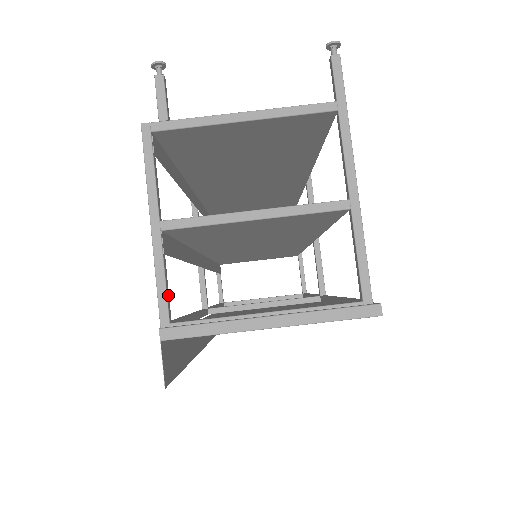
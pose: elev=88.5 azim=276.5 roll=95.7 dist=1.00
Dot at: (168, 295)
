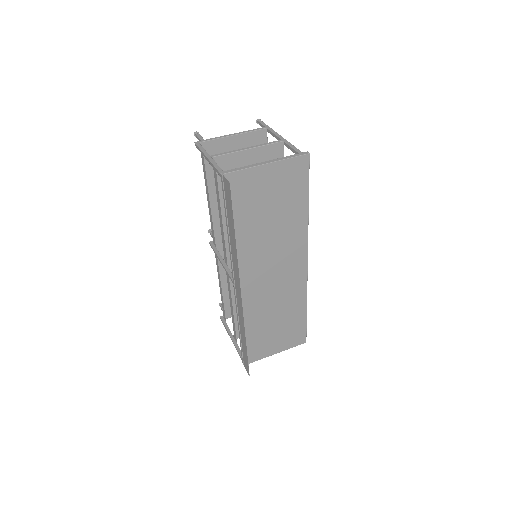
Dot at: (221, 170)
